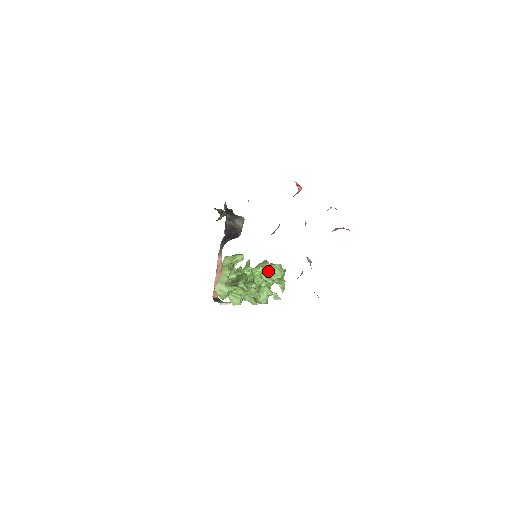
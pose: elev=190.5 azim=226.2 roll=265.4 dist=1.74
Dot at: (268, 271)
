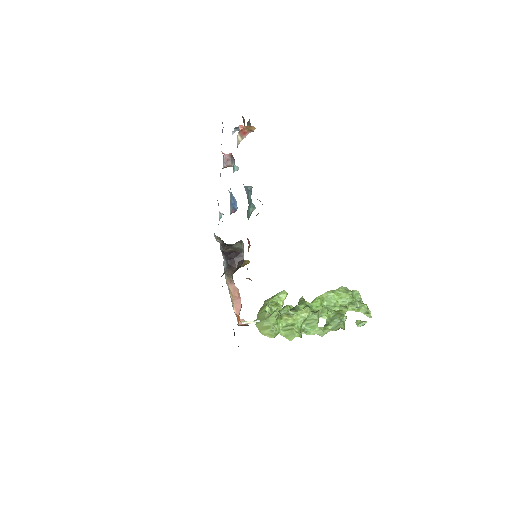
Dot at: (331, 299)
